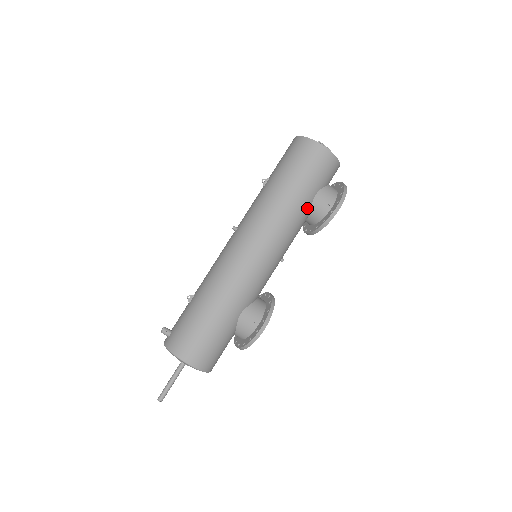
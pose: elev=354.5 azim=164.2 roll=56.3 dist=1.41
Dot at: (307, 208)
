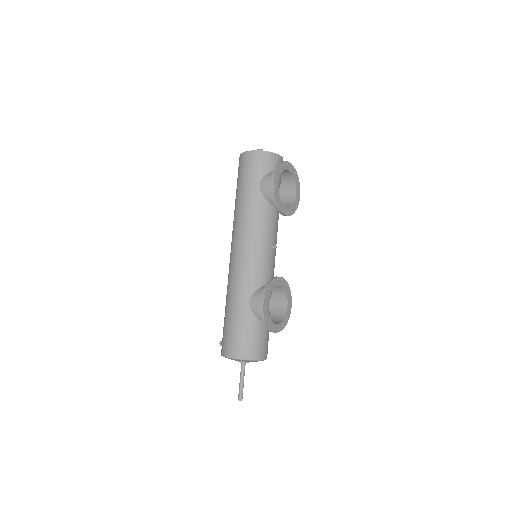
Dot at: (259, 198)
